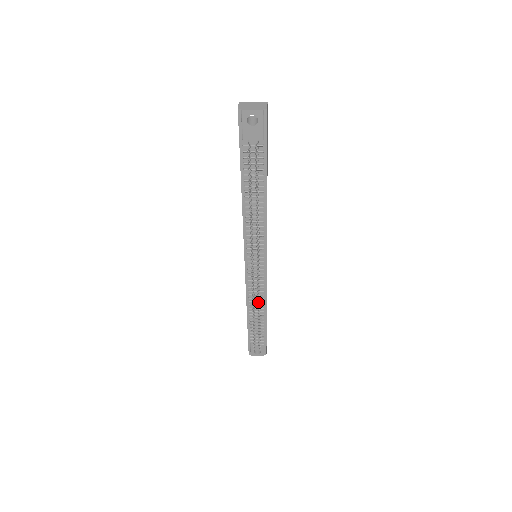
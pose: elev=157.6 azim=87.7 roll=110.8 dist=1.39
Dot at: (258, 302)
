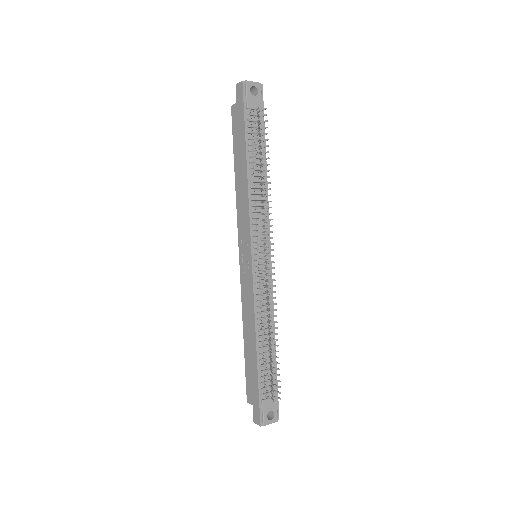
Dot at: (272, 309)
